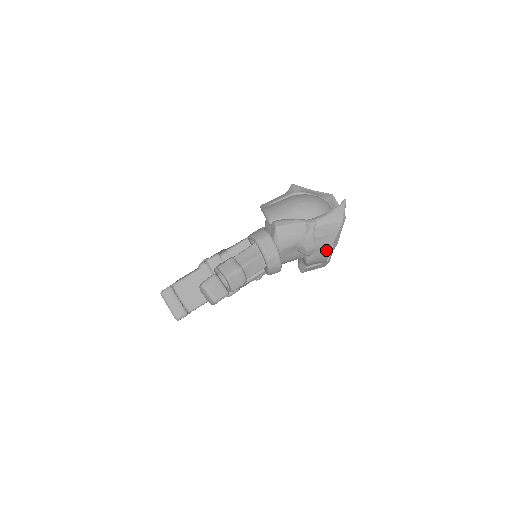
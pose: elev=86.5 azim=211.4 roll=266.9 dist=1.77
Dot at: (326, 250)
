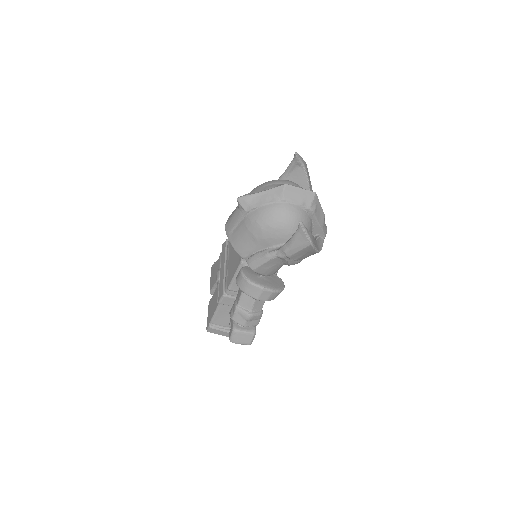
Dot at: occluded
